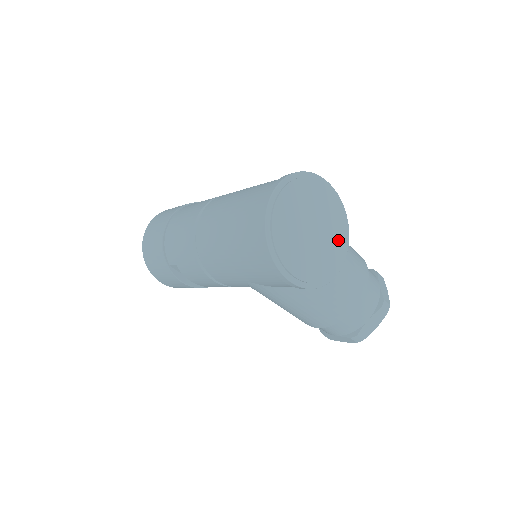
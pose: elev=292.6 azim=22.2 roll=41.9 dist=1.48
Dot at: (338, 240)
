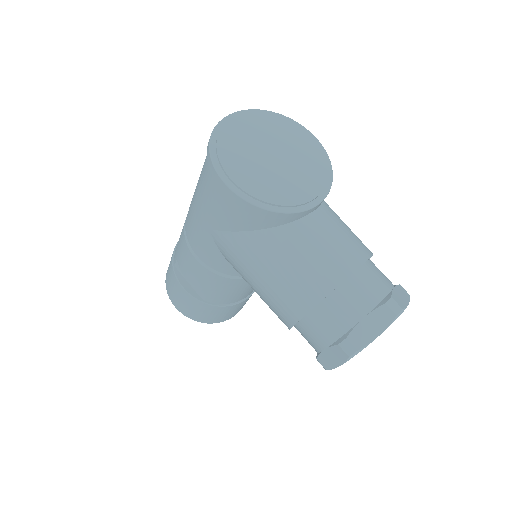
Dot at: (310, 181)
